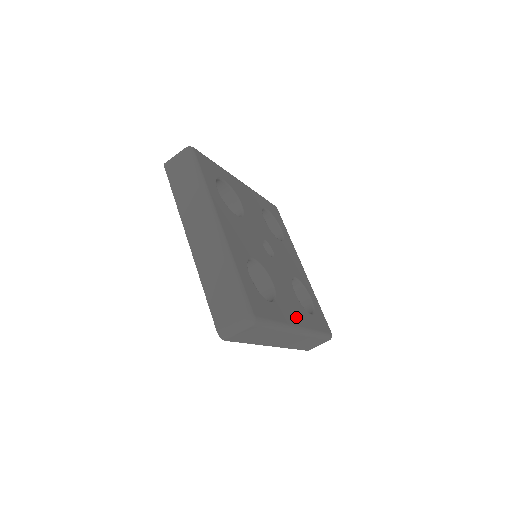
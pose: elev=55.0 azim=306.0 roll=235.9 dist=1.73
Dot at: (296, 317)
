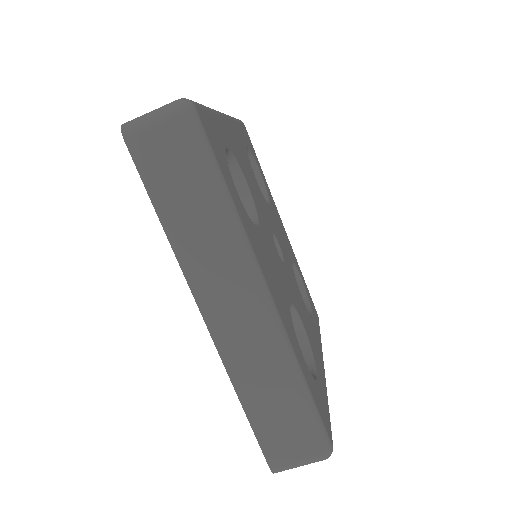
Dot at: (319, 351)
